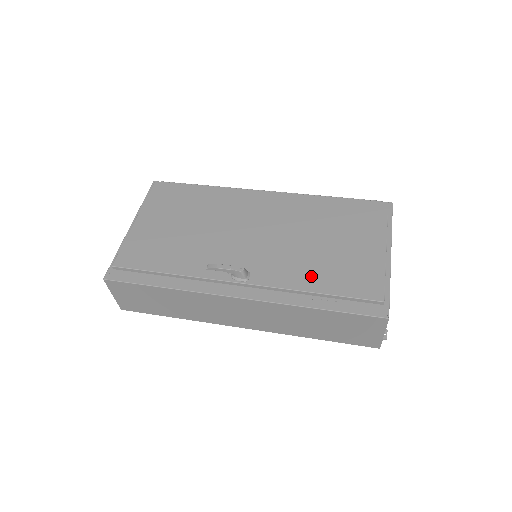
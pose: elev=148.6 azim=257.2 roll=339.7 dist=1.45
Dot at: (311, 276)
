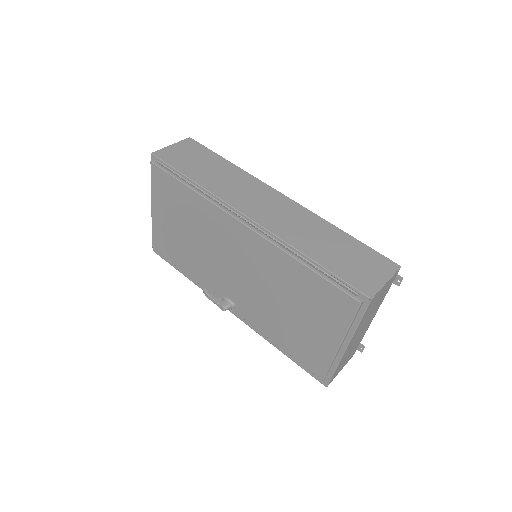
Dot at: (275, 332)
